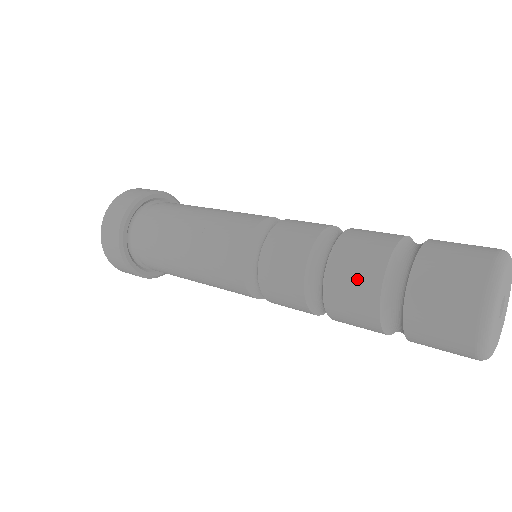
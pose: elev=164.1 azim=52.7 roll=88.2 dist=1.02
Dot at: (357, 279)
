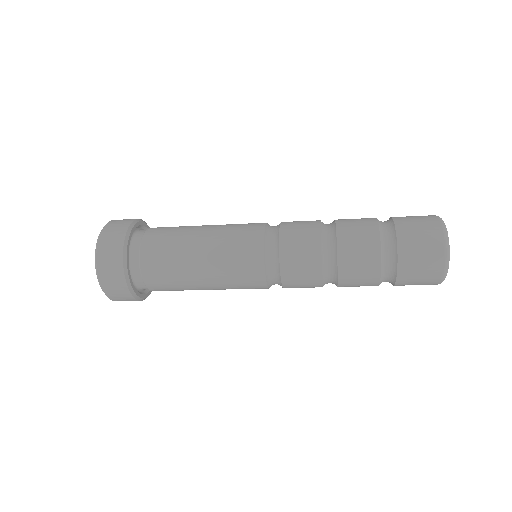
Dot at: (363, 253)
